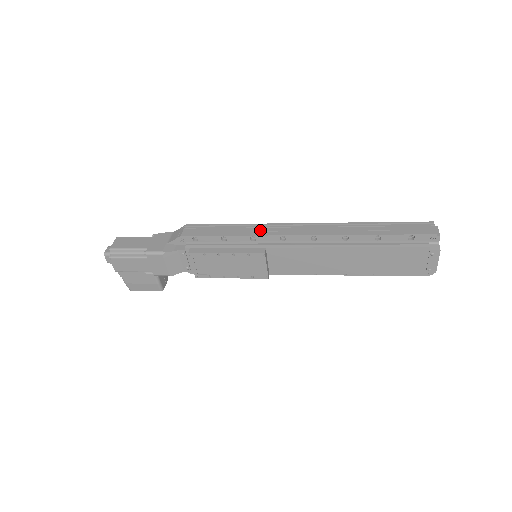
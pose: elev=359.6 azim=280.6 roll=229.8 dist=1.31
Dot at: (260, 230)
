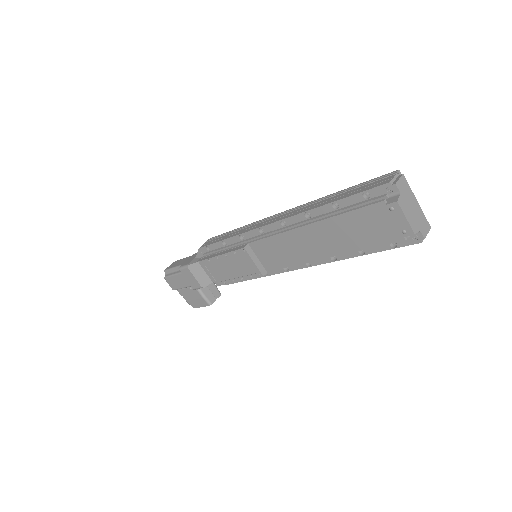
Dot at: (248, 228)
